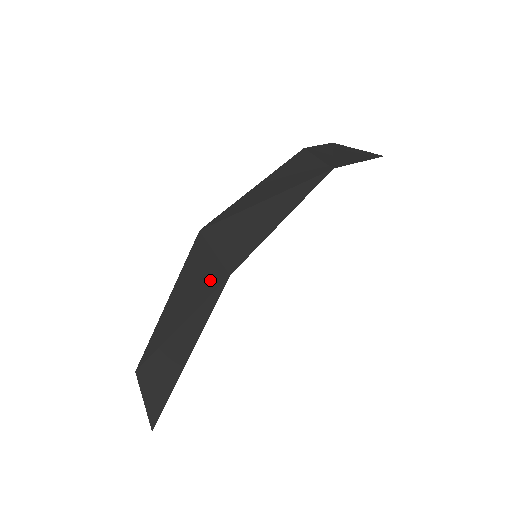
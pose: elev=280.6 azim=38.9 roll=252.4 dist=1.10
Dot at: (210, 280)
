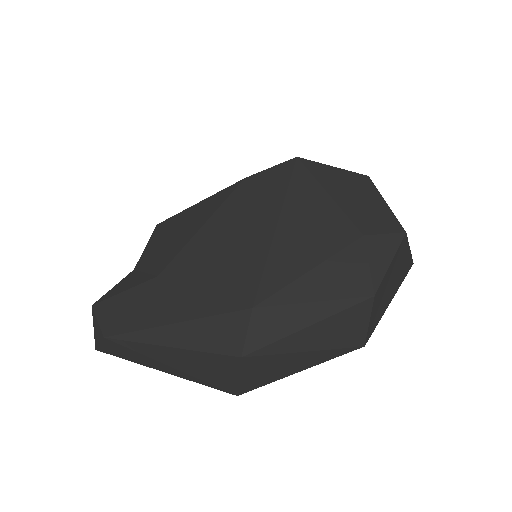
Dot at: (221, 382)
